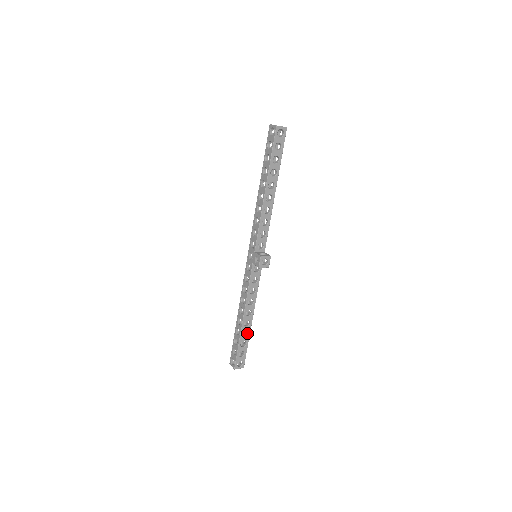
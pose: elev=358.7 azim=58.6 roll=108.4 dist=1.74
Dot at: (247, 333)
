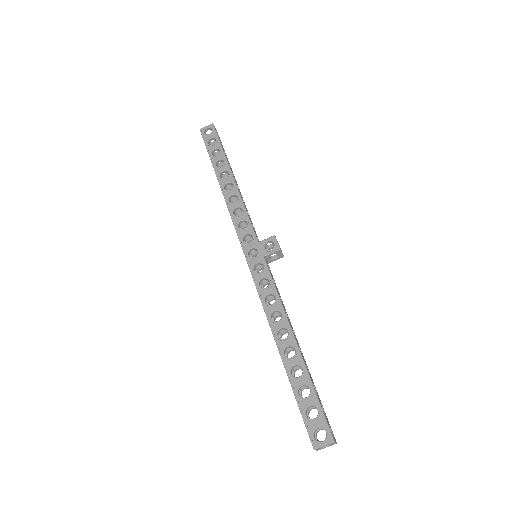
Dot at: occluded
